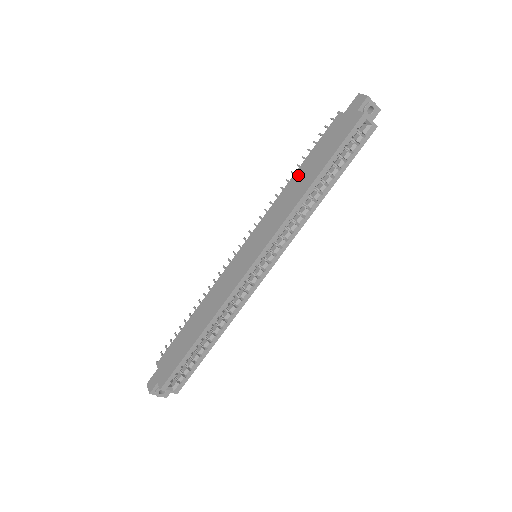
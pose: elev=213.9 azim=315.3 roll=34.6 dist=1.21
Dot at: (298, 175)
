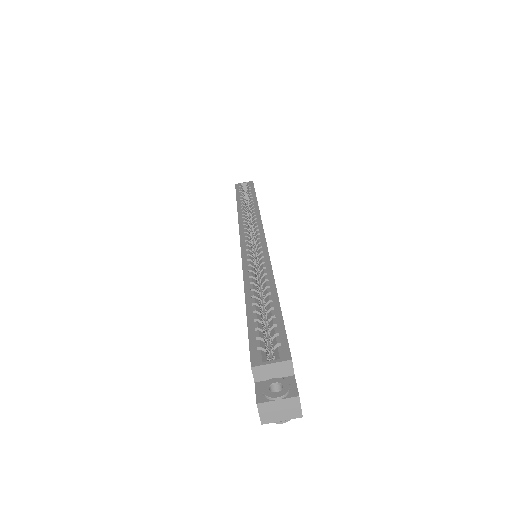
Dot at: occluded
